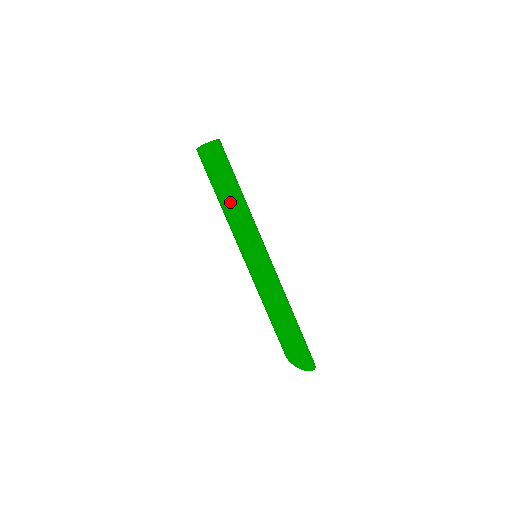
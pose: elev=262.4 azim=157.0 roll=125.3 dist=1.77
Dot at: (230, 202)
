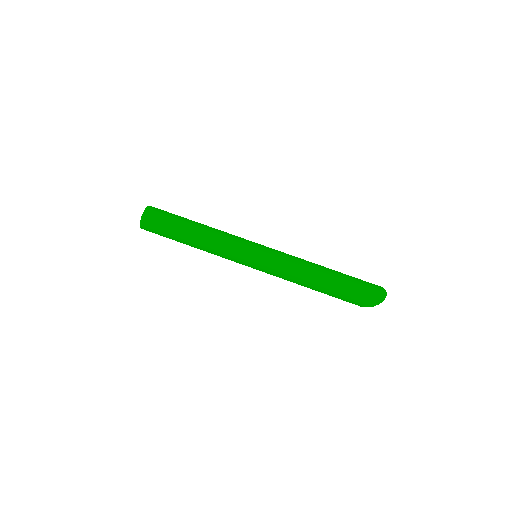
Dot at: (196, 242)
